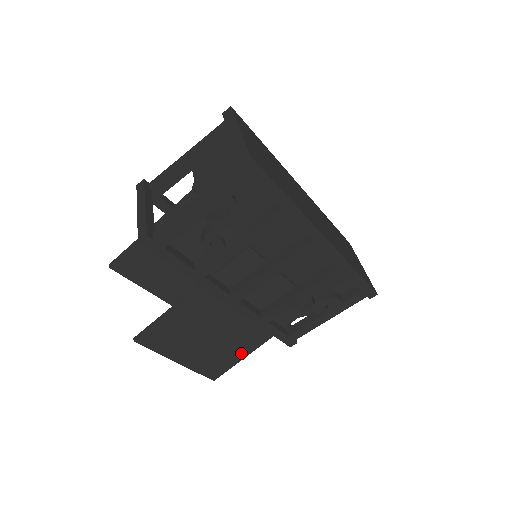
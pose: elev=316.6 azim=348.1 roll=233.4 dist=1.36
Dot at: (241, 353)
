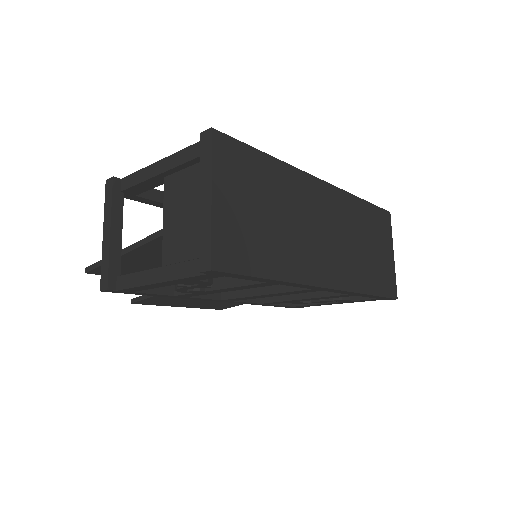
Dot at: occluded
